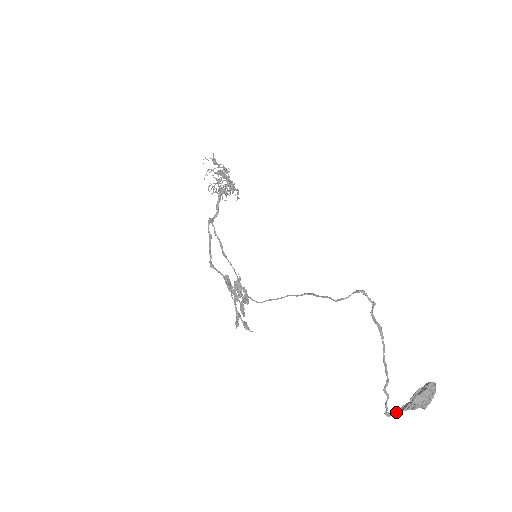
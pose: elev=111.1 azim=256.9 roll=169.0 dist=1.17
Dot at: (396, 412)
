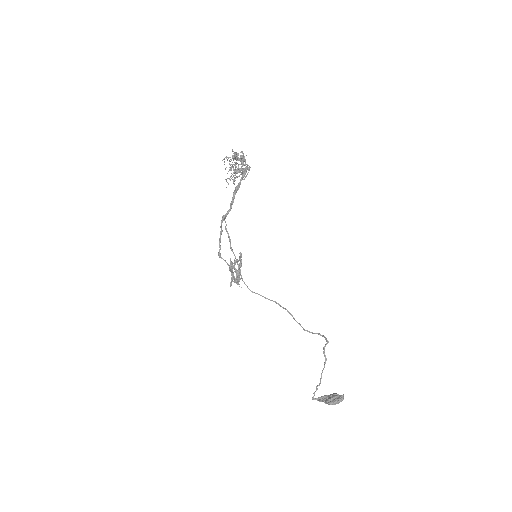
Dot at: (318, 399)
